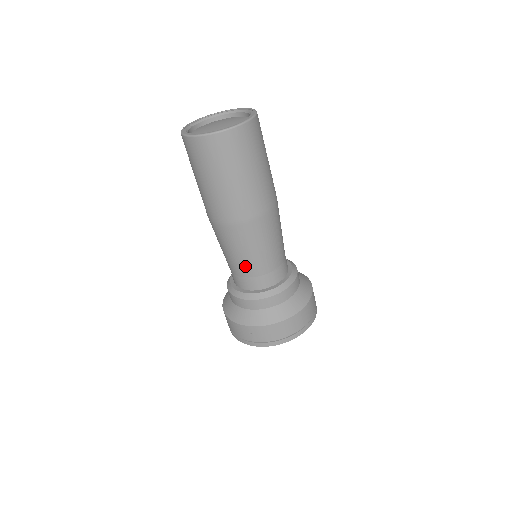
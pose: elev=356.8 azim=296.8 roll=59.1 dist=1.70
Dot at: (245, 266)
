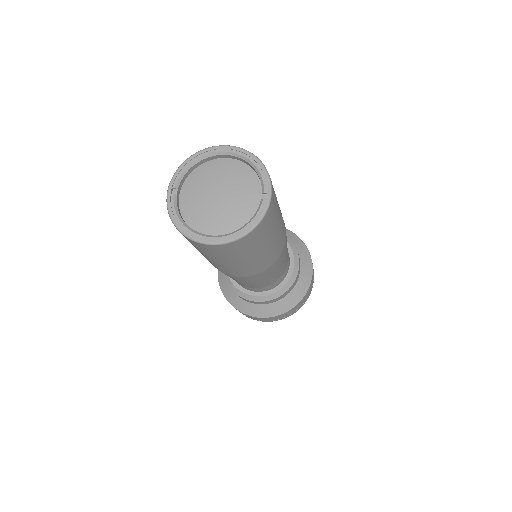
Dot at: (254, 286)
